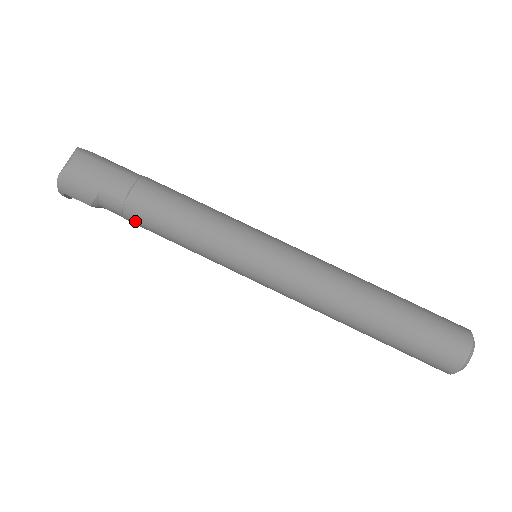
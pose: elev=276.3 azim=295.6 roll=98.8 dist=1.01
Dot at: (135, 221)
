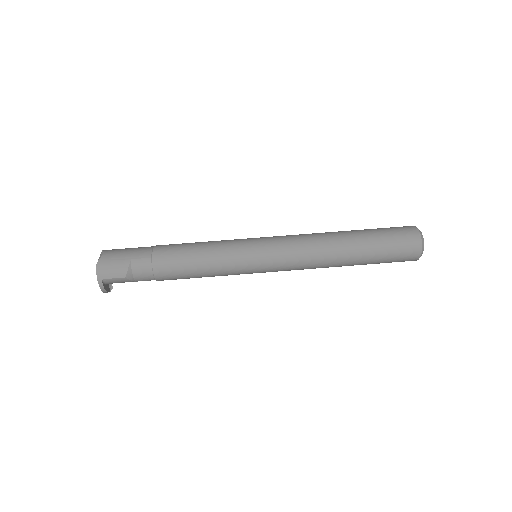
Dot at: (163, 269)
